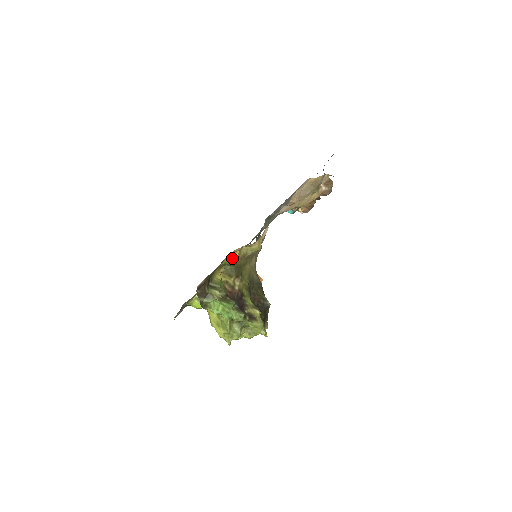
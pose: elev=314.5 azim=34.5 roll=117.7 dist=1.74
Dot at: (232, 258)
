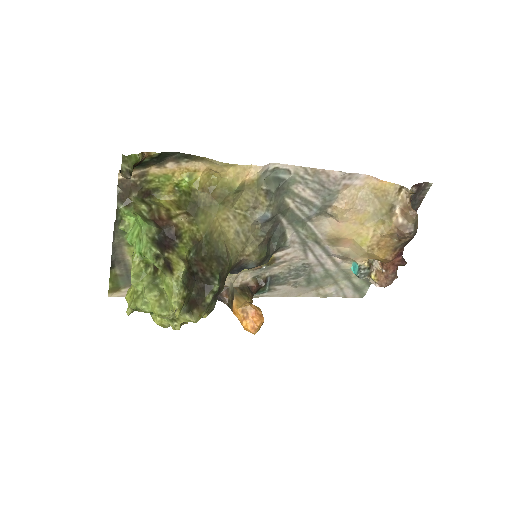
Dot at: (190, 179)
